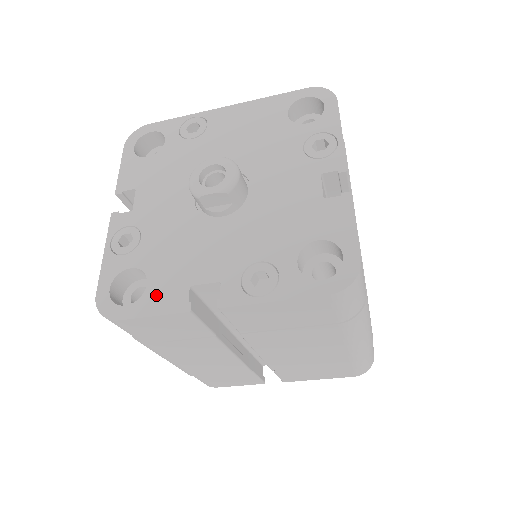
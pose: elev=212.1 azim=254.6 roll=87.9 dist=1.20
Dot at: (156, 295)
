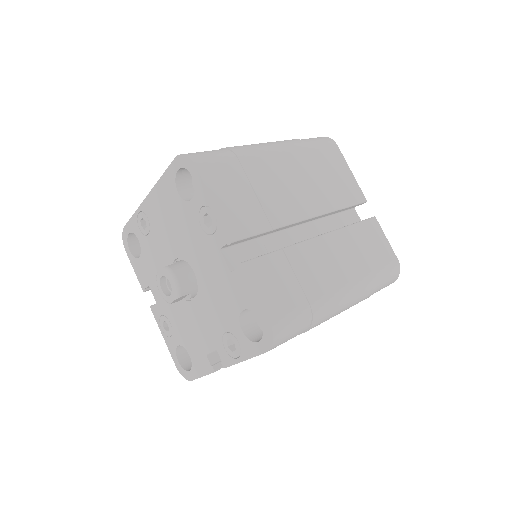
Dot at: (197, 363)
